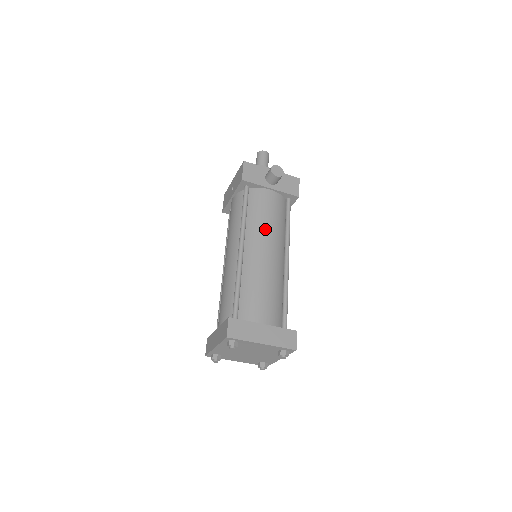
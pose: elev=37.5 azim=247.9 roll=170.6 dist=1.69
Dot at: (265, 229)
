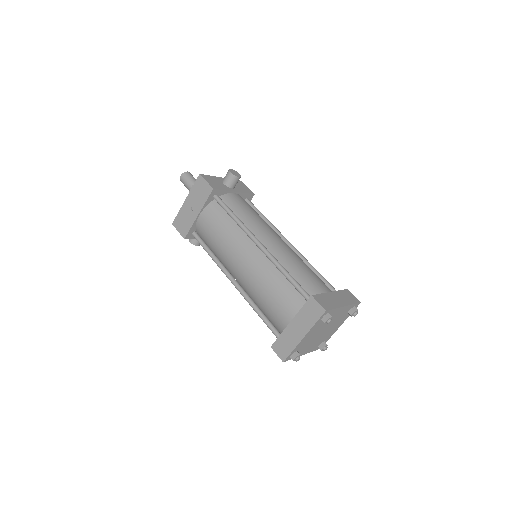
Dot at: (261, 223)
